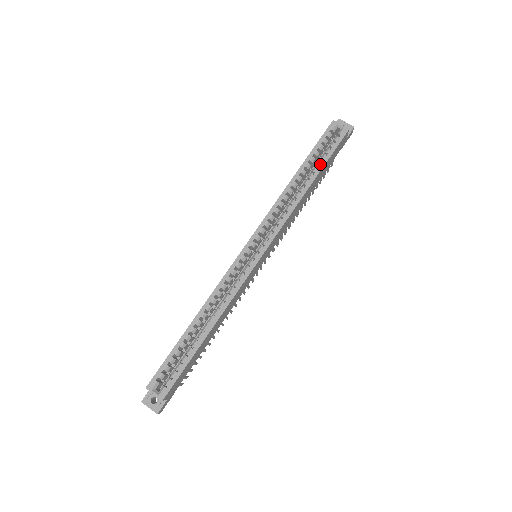
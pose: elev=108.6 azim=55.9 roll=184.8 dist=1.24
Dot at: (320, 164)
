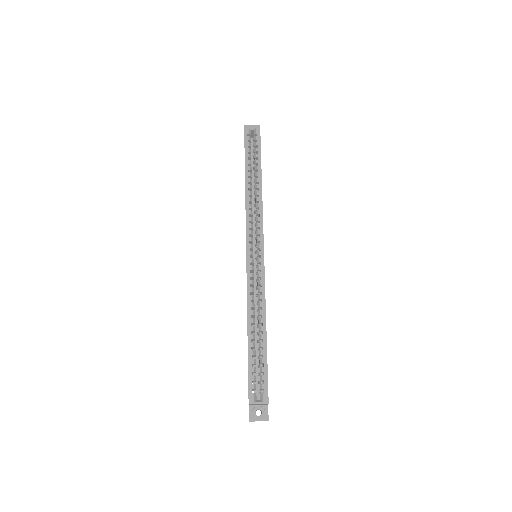
Dot at: (257, 162)
